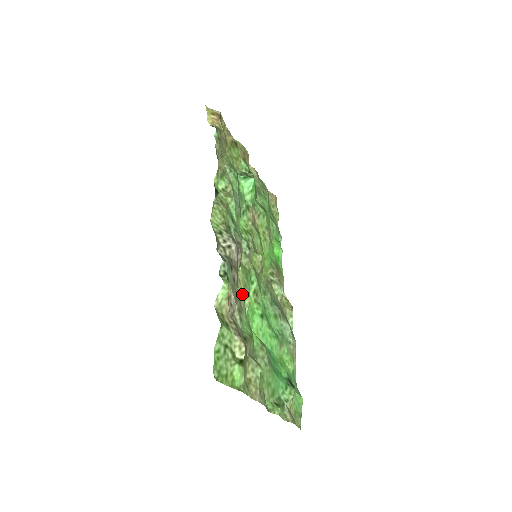
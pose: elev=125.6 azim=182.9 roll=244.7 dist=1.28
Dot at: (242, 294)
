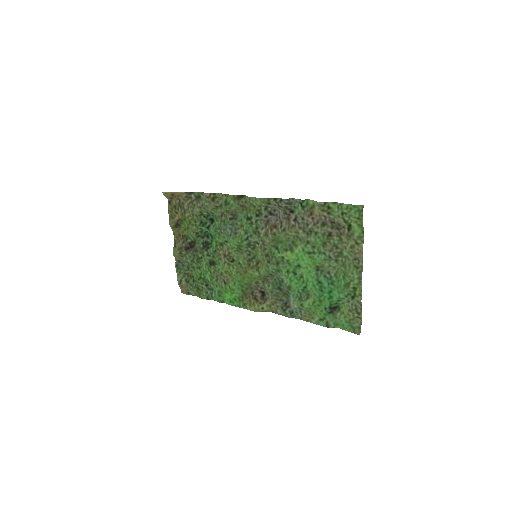
Dot at: (296, 236)
